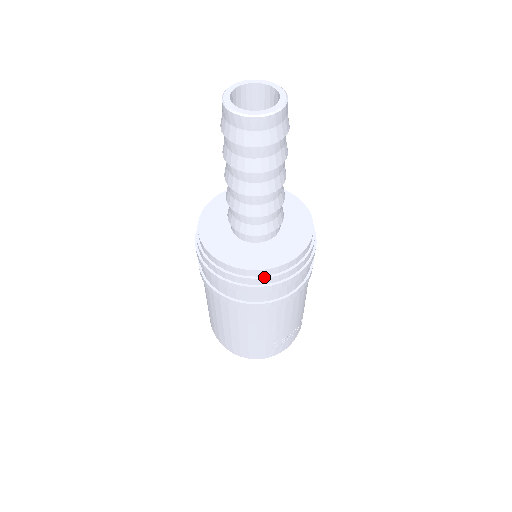
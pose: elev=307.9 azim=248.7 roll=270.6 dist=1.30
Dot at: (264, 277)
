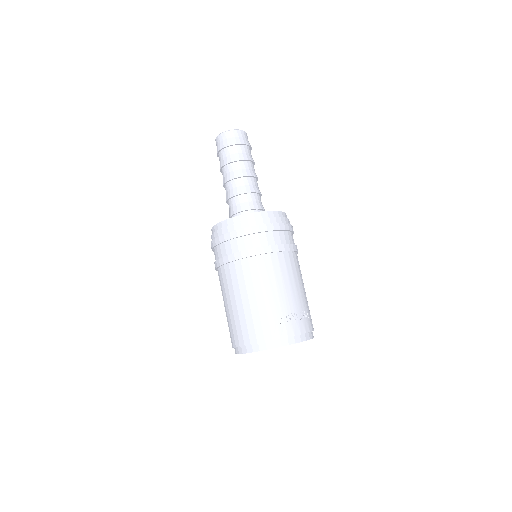
Dot at: (245, 221)
